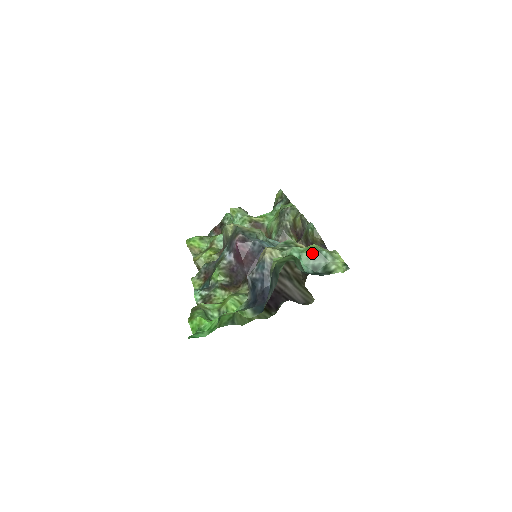
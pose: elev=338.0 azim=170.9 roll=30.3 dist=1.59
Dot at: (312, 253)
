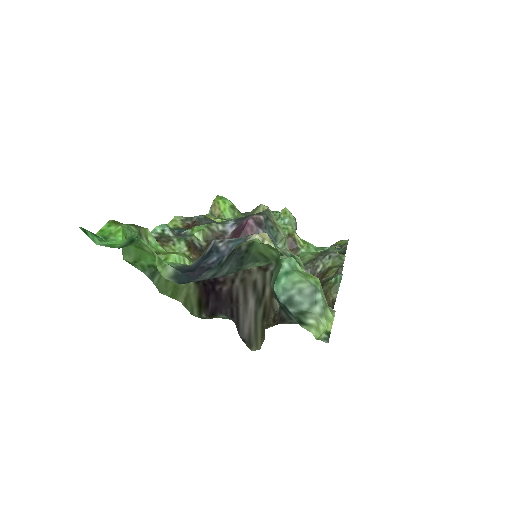
Dot at: (305, 282)
